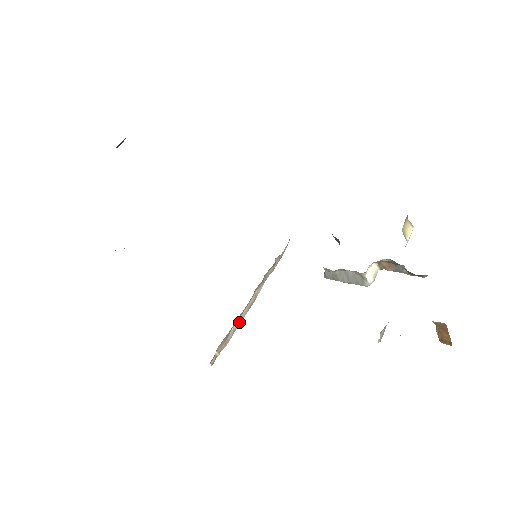
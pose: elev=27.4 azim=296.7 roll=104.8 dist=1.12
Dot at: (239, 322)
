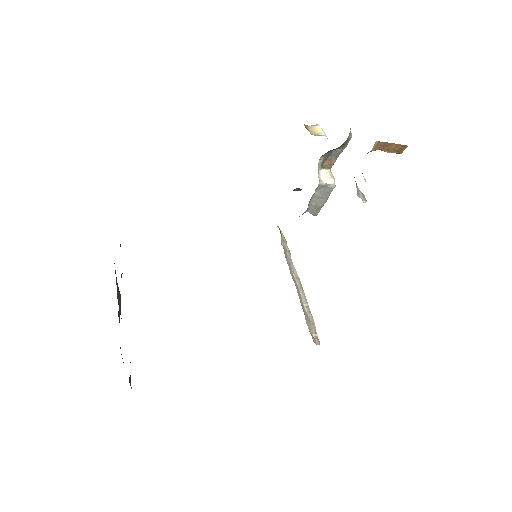
Dot at: (306, 303)
